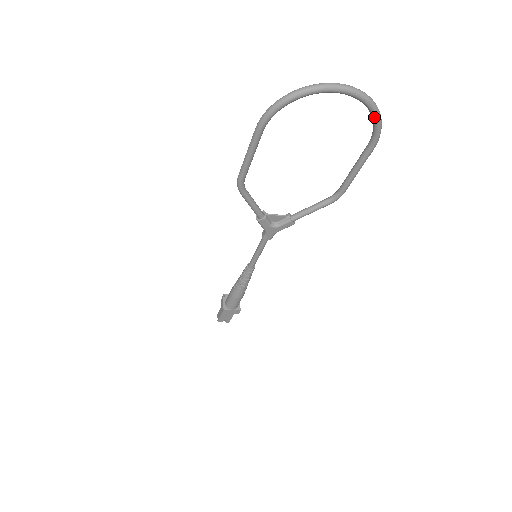
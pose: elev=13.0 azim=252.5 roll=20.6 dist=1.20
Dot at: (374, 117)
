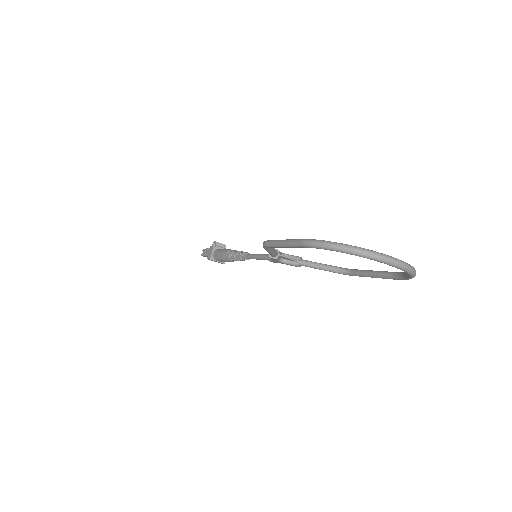
Dot at: (409, 276)
